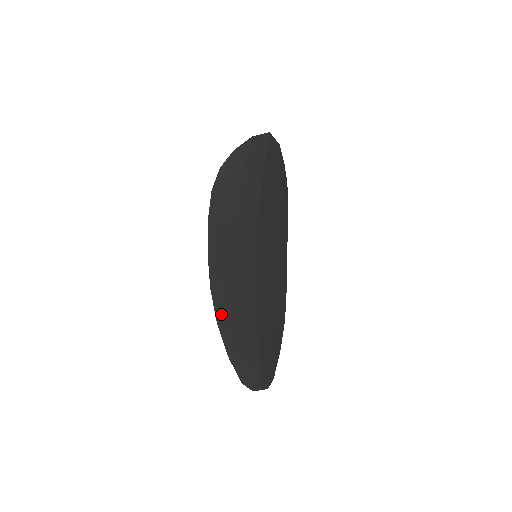
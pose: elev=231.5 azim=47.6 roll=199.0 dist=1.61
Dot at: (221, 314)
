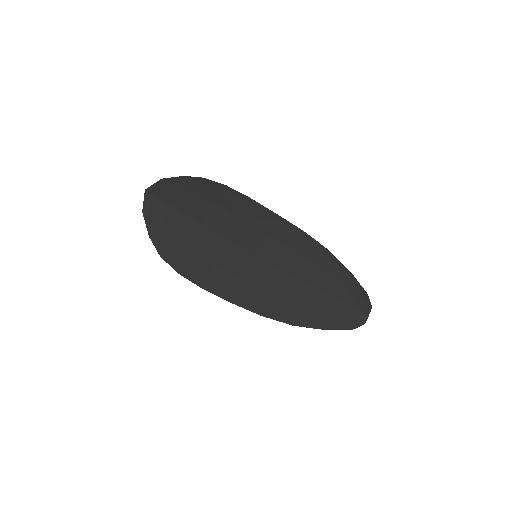
Dot at: (287, 318)
